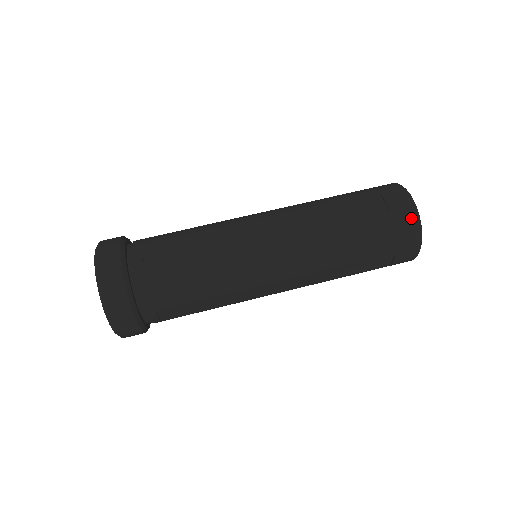
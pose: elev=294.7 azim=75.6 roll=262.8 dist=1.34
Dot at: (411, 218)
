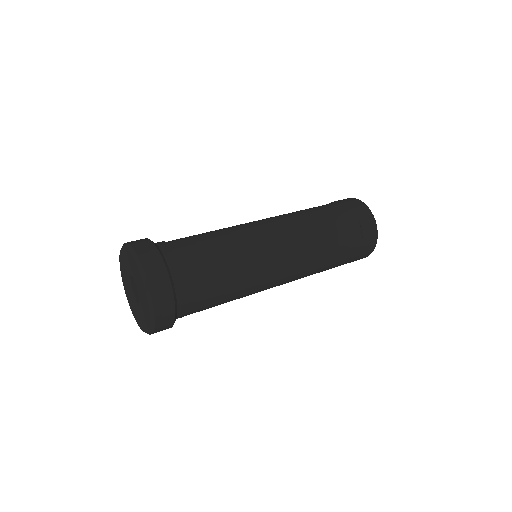
Dot at: (355, 201)
